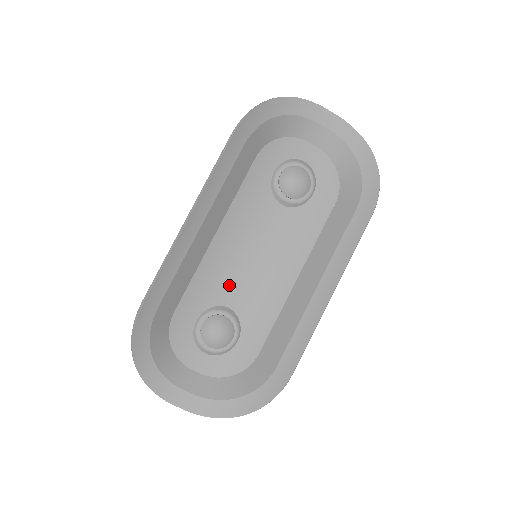
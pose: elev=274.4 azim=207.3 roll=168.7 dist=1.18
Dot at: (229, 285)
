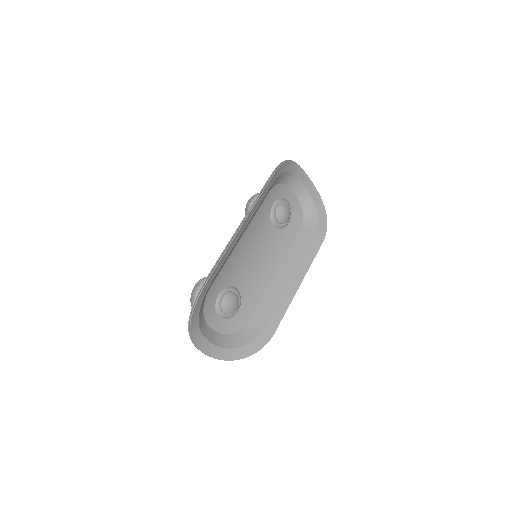
Dot at: (239, 273)
